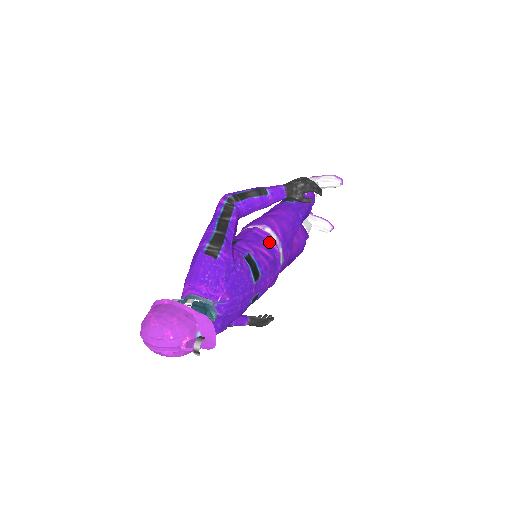
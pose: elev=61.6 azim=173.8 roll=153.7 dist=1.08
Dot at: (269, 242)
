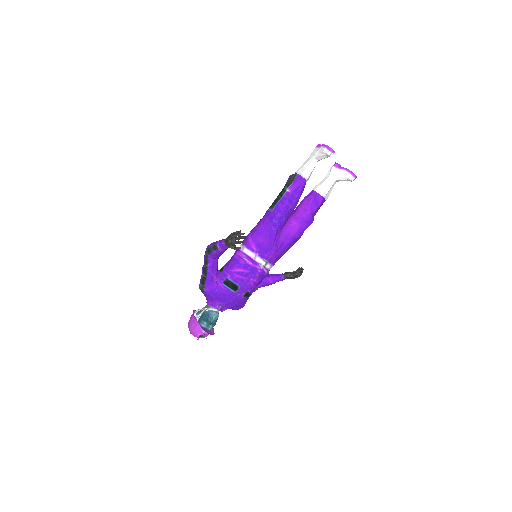
Dot at: (243, 262)
